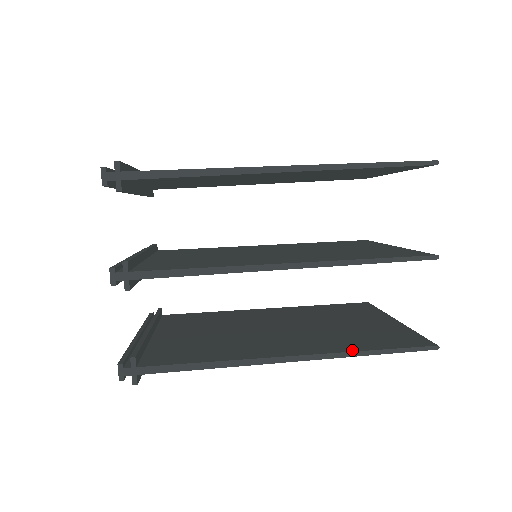
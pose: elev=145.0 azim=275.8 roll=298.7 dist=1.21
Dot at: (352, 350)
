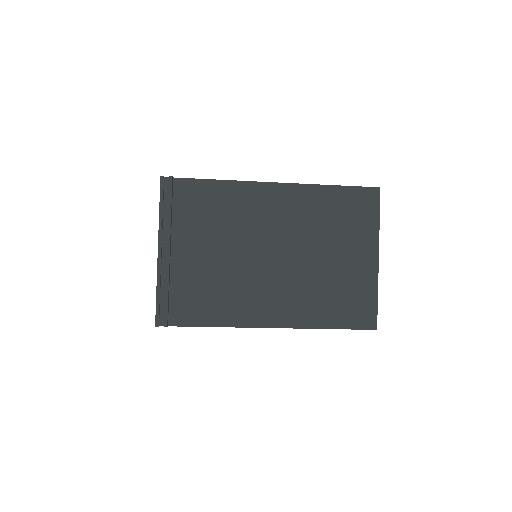
Dot at: (320, 188)
